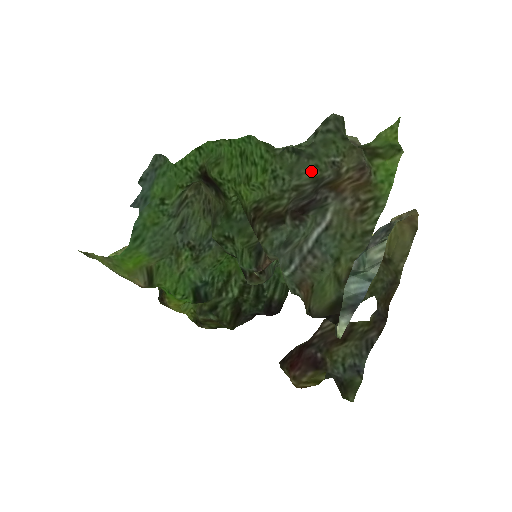
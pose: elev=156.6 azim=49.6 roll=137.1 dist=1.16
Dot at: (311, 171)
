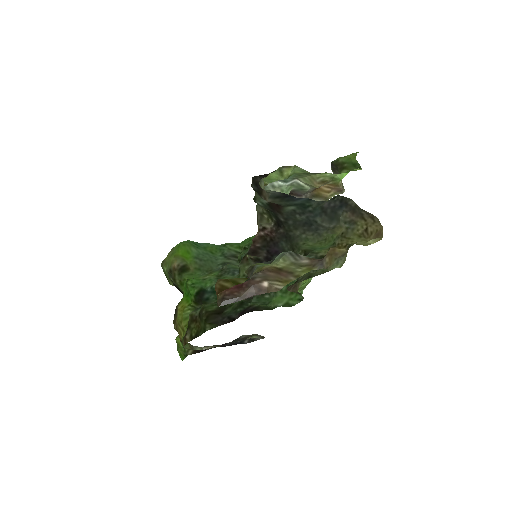
Dot at: occluded
